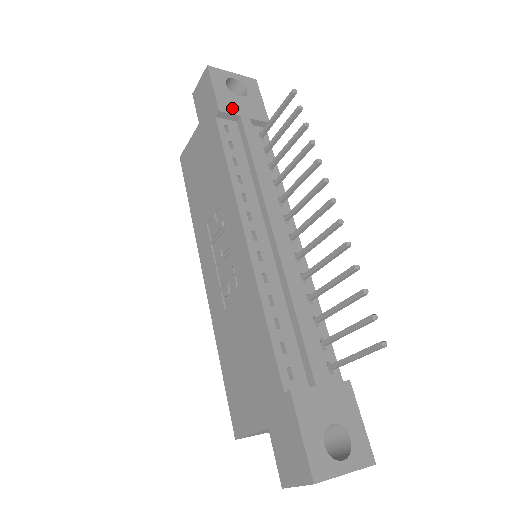
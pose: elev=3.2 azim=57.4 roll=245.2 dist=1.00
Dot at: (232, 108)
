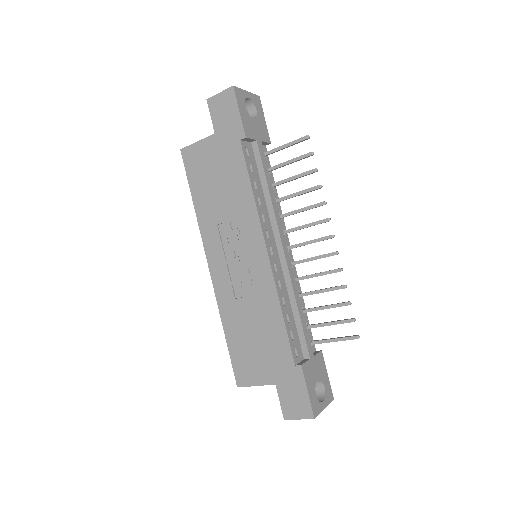
Dot at: (252, 132)
